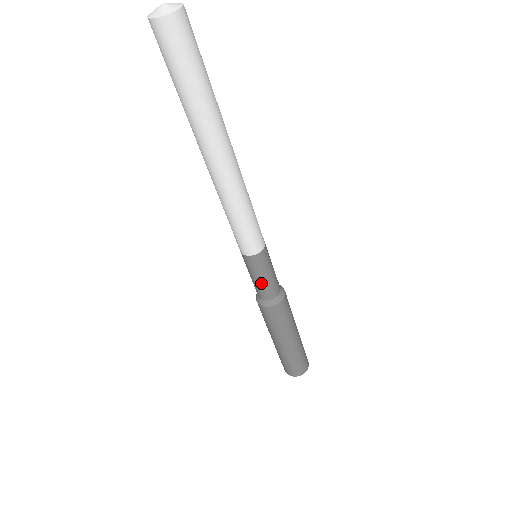
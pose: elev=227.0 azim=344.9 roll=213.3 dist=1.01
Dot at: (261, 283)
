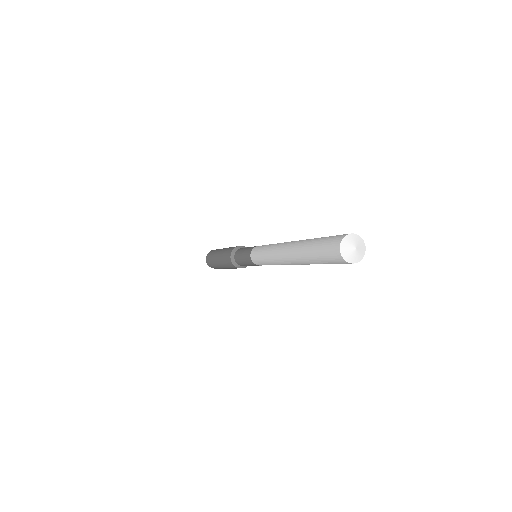
Dot at: (247, 265)
